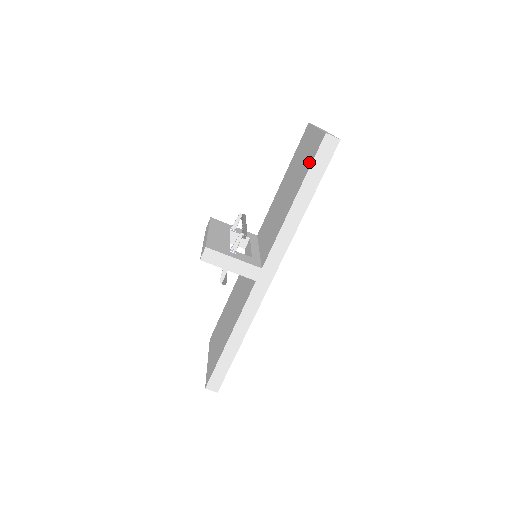
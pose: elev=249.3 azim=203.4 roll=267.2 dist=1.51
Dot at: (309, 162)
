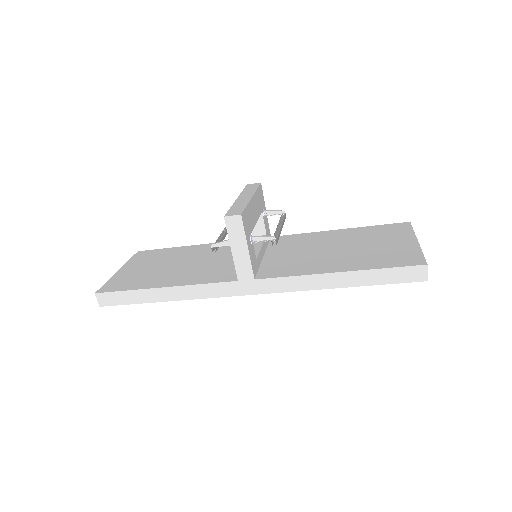
Dot at: (387, 262)
